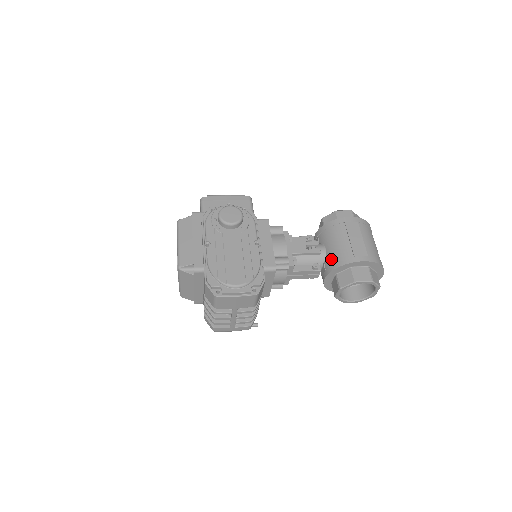
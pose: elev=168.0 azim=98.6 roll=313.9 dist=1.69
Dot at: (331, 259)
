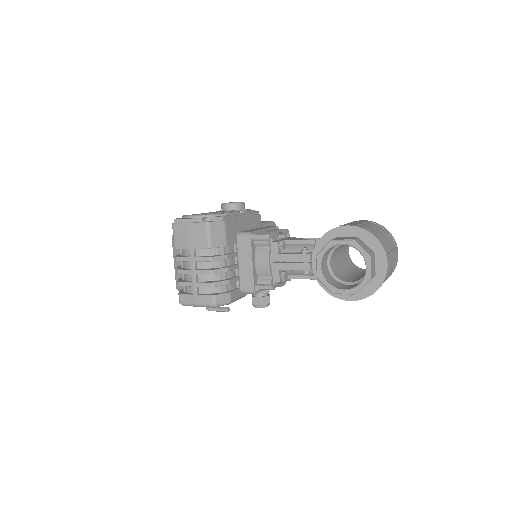
Dot at: occluded
